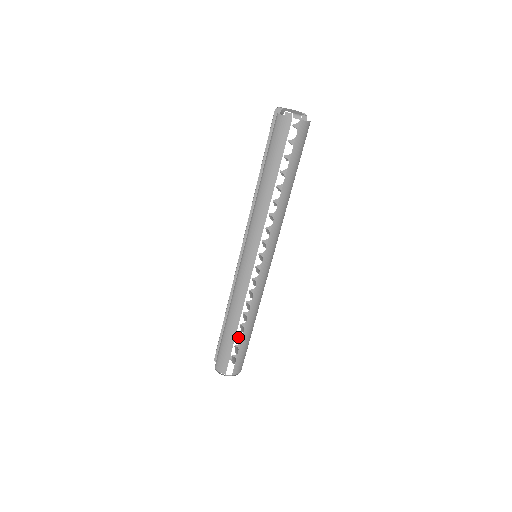
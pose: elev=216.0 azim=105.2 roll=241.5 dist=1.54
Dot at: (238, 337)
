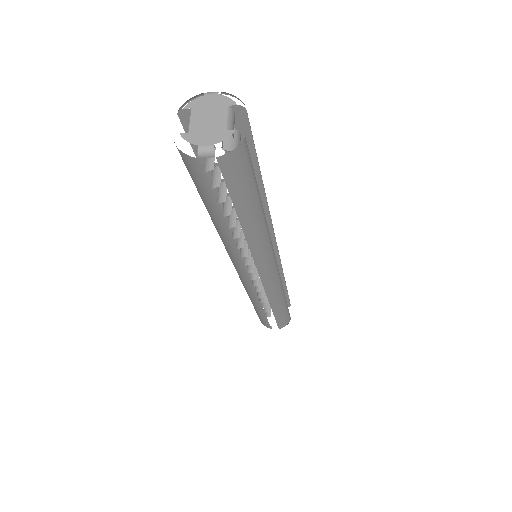
Dot at: occluded
